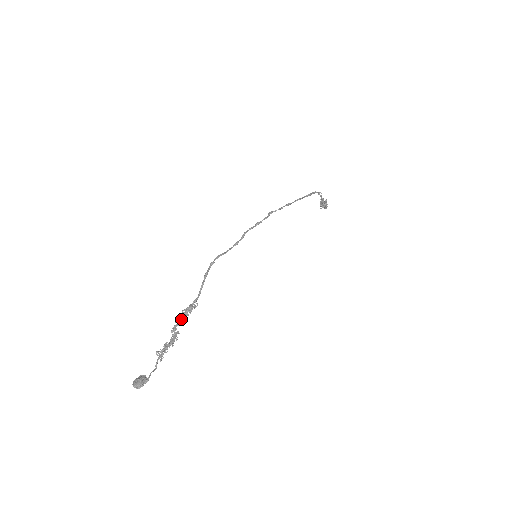
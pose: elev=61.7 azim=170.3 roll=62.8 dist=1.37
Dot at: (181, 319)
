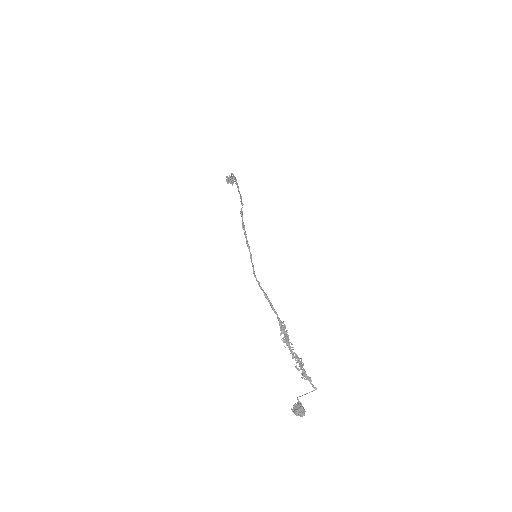
Dot at: (290, 342)
